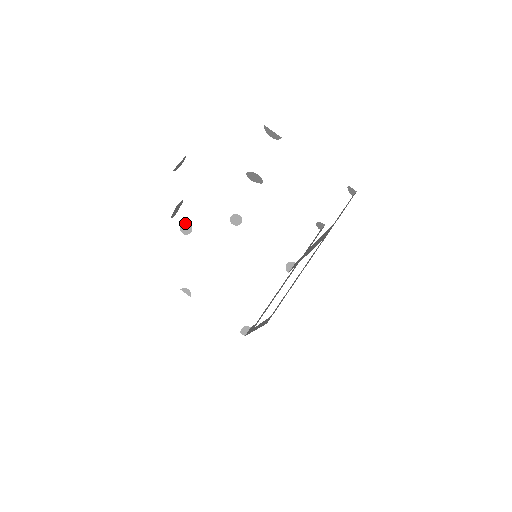
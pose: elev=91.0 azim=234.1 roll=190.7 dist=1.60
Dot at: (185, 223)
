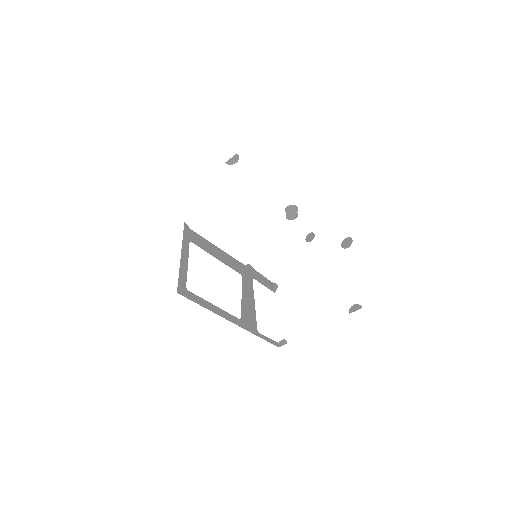
Dot at: occluded
